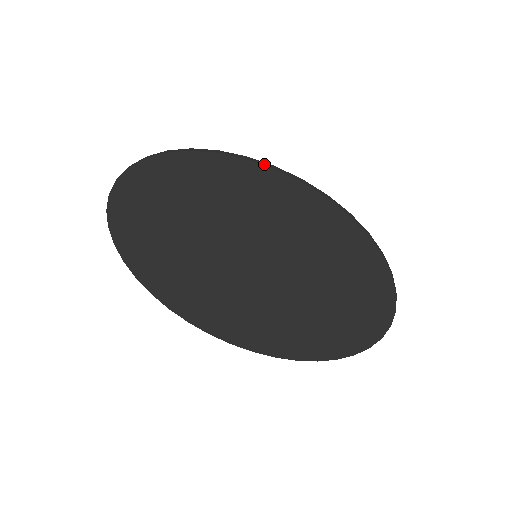
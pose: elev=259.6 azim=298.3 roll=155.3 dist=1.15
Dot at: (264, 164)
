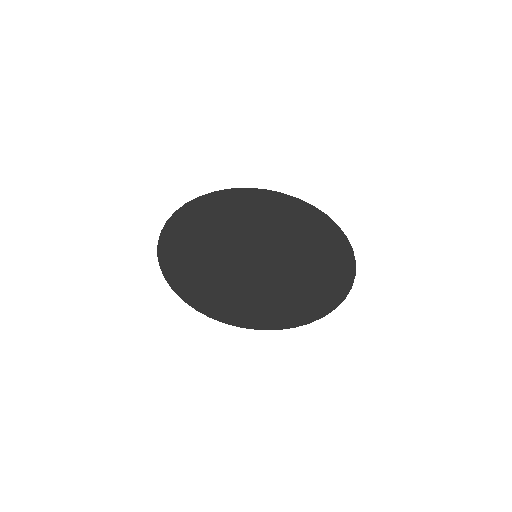
Dot at: (241, 188)
